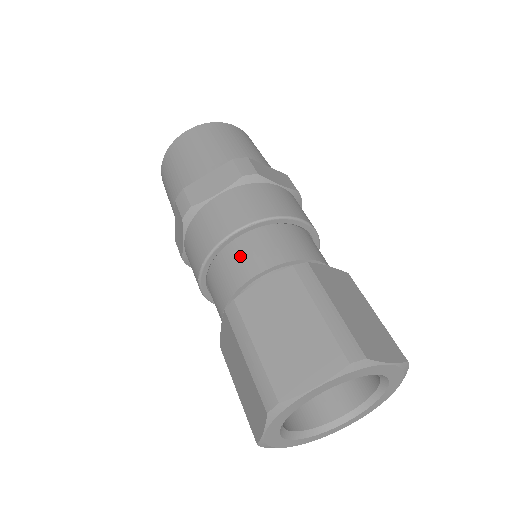
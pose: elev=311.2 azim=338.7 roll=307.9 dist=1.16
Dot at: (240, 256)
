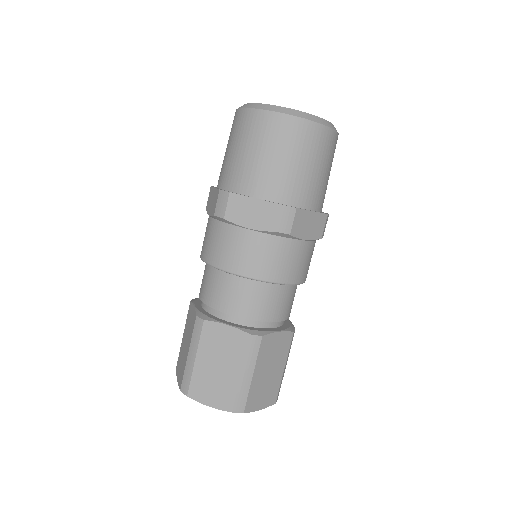
Dot at: (203, 275)
